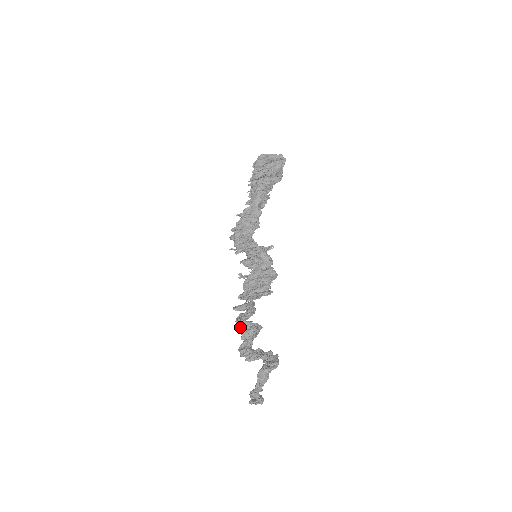
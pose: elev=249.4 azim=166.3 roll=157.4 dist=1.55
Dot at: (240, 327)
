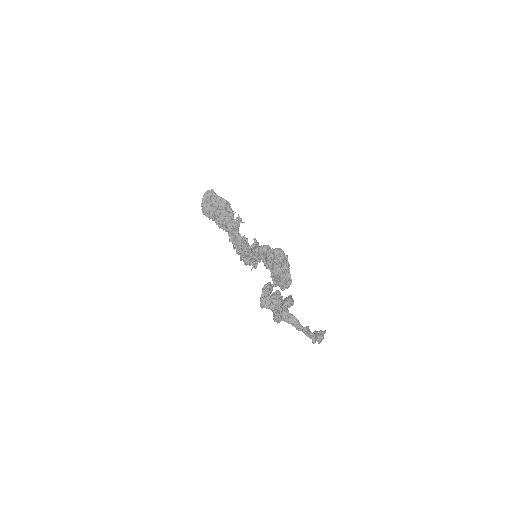
Dot at: (265, 307)
